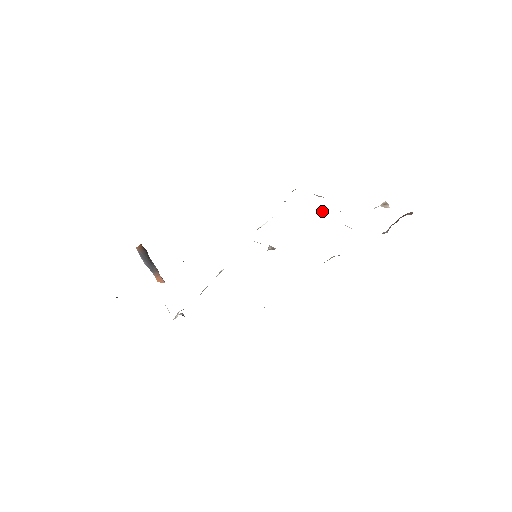
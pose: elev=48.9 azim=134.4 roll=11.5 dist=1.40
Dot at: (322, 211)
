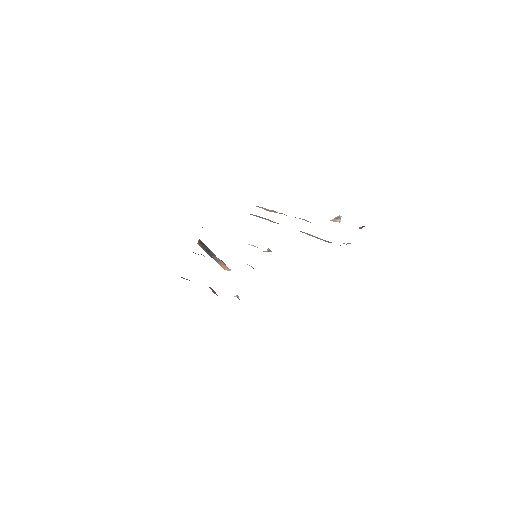
Dot at: occluded
